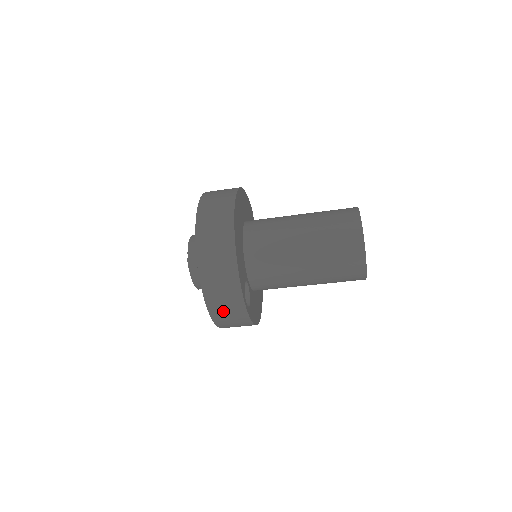
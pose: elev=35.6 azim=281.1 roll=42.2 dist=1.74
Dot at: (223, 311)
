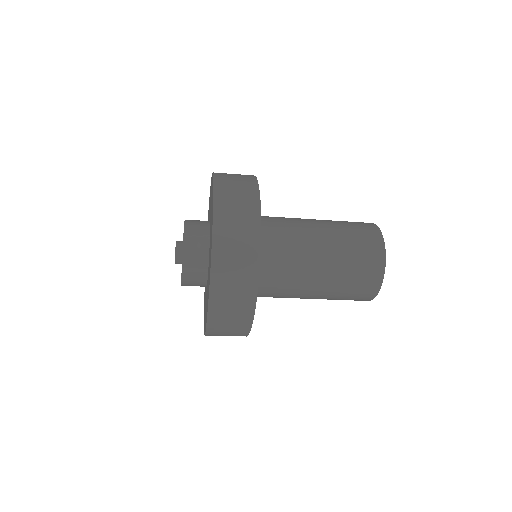
Dot at: (228, 284)
